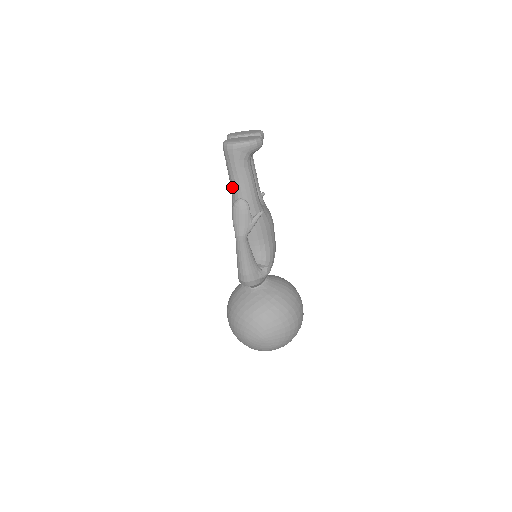
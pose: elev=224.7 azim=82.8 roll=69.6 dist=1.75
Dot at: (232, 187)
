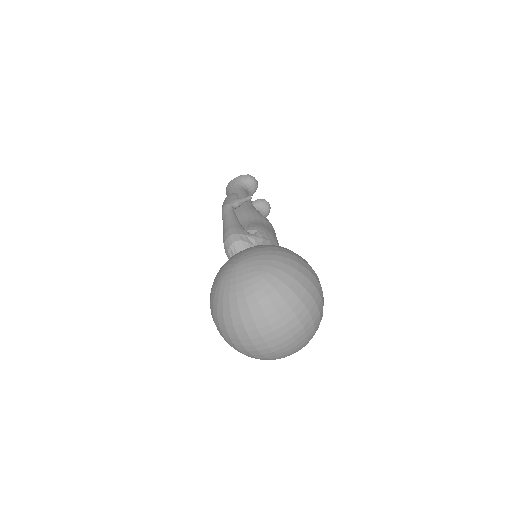
Dot at: occluded
